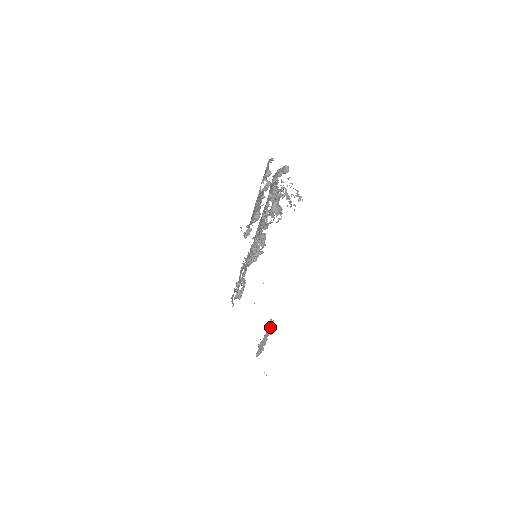
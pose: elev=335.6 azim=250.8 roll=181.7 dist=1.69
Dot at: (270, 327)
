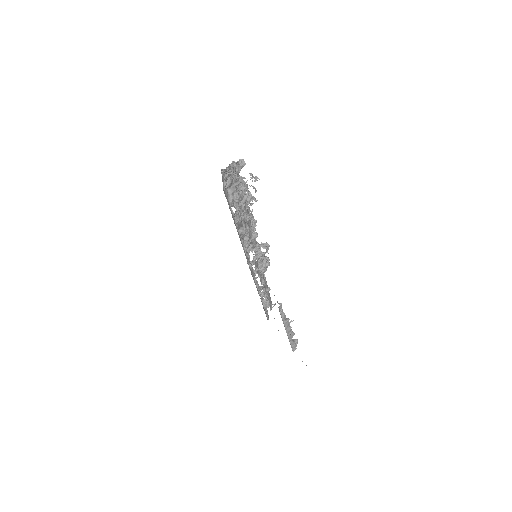
Dot at: (283, 312)
